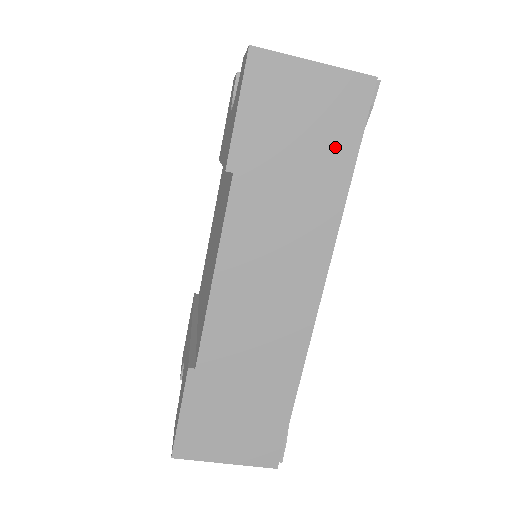
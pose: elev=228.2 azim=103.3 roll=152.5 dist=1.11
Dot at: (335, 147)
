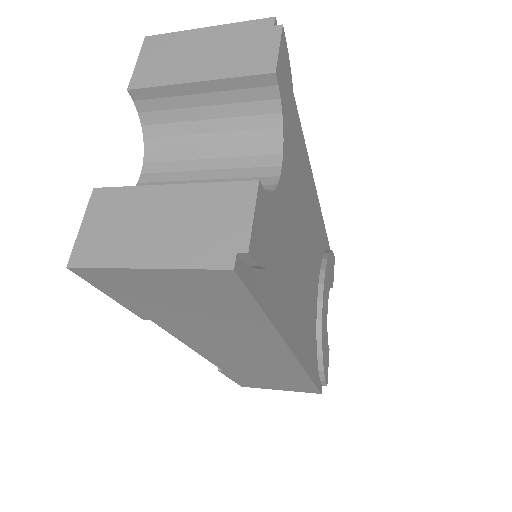
Dot at: (231, 307)
